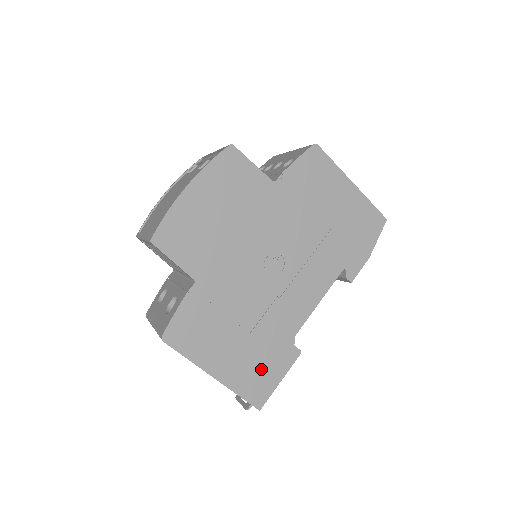
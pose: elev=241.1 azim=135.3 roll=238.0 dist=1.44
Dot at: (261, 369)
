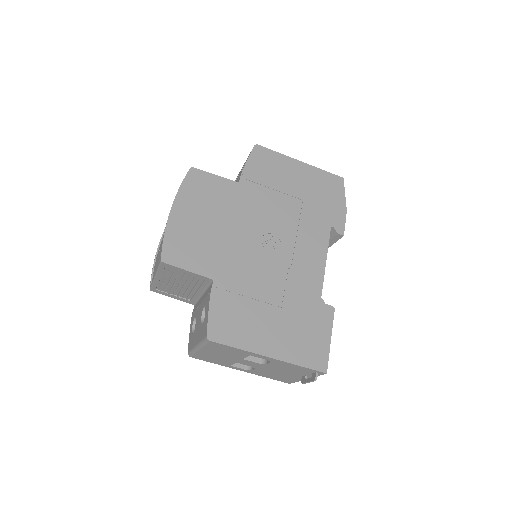
Dot at: (308, 335)
